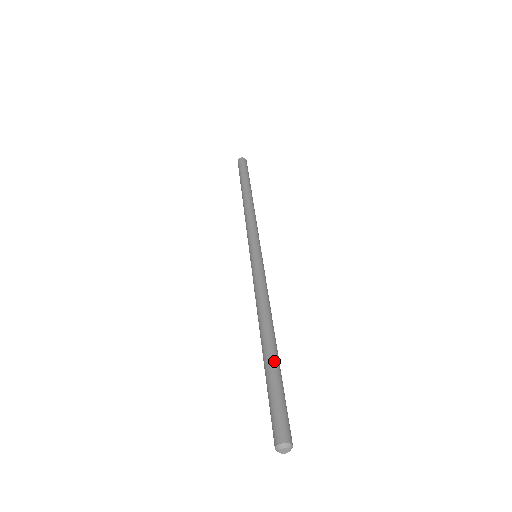
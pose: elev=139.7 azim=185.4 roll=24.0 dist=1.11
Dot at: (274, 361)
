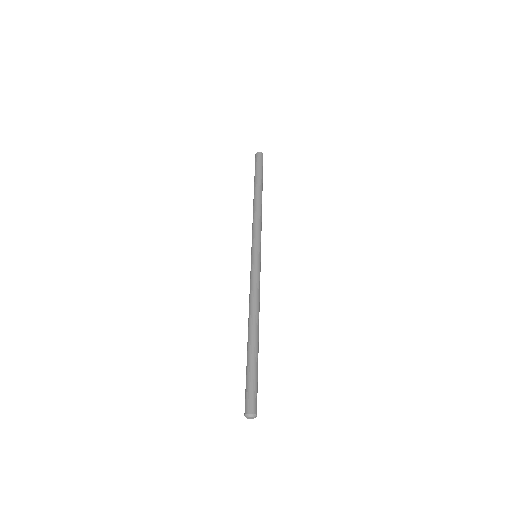
Dot at: (256, 352)
